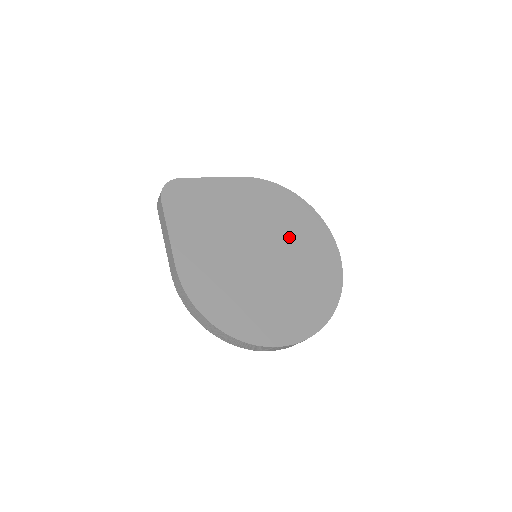
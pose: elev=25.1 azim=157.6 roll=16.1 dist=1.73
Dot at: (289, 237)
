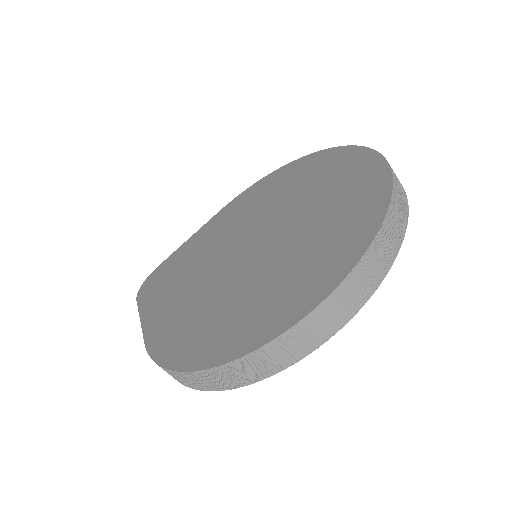
Dot at: (285, 201)
